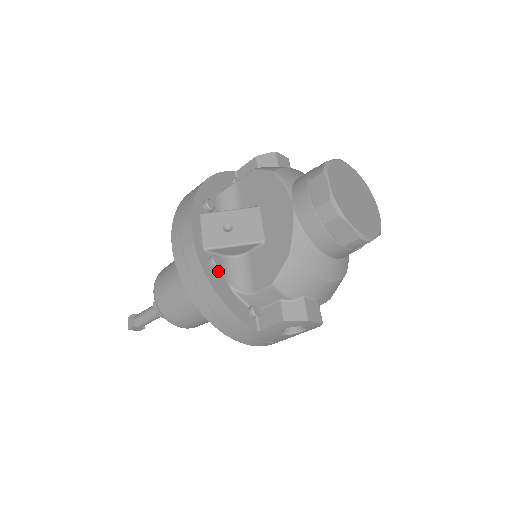
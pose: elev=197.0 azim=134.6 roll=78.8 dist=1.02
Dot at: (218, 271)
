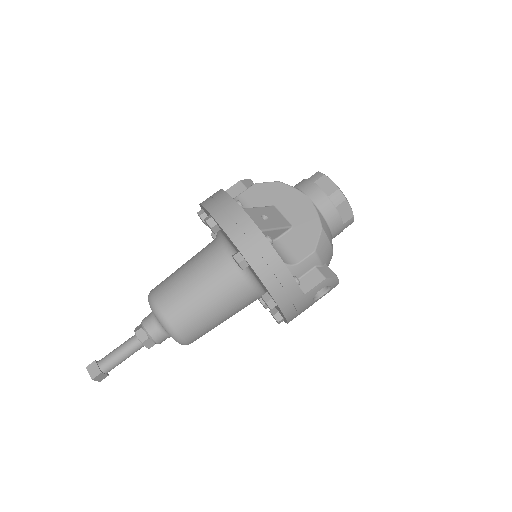
Dot at: occluded
